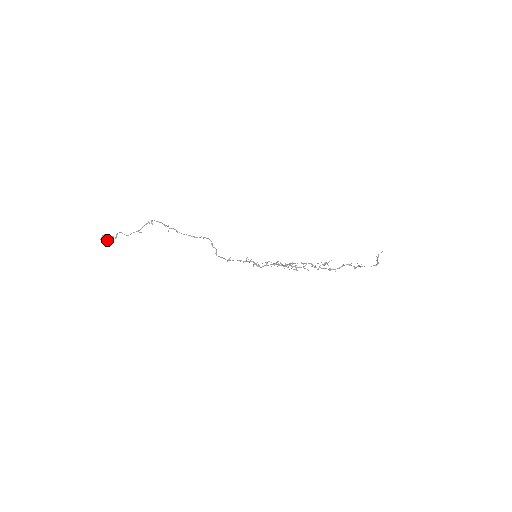
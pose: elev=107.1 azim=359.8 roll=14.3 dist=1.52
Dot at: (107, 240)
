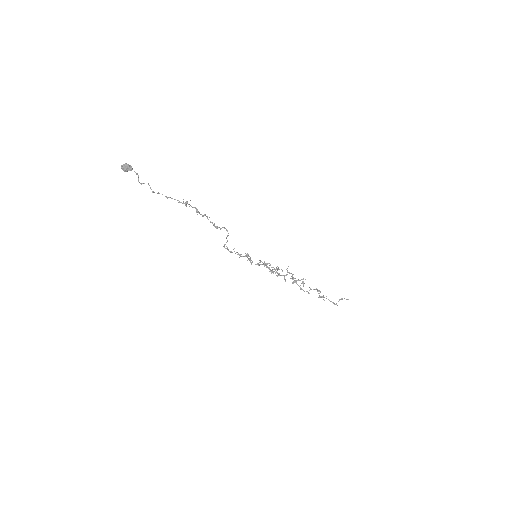
Dot at: (128, 170)
